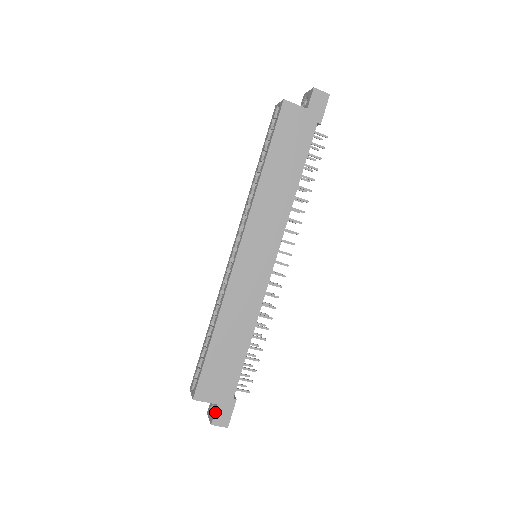
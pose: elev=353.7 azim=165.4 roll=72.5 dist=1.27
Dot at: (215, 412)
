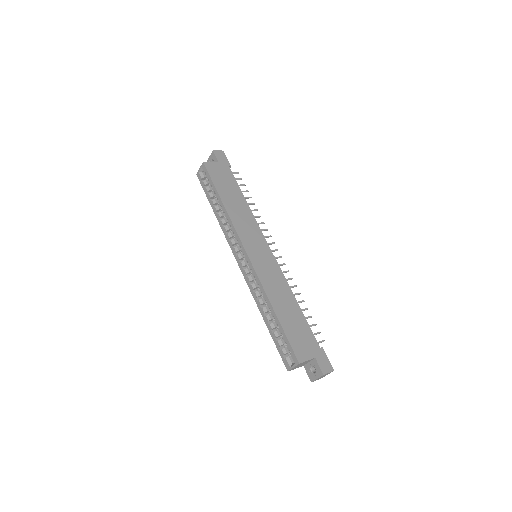
Dot at: (318, 364)
